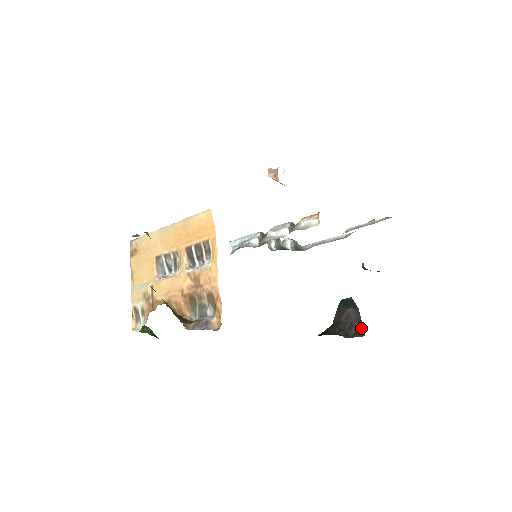
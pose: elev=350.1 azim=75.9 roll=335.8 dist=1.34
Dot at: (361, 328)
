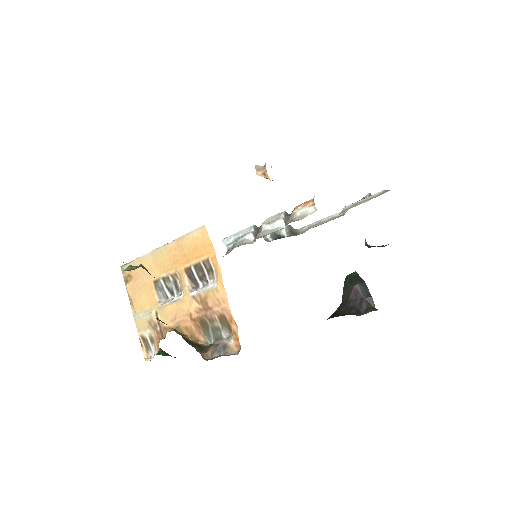
Dot at: (371, 302)
